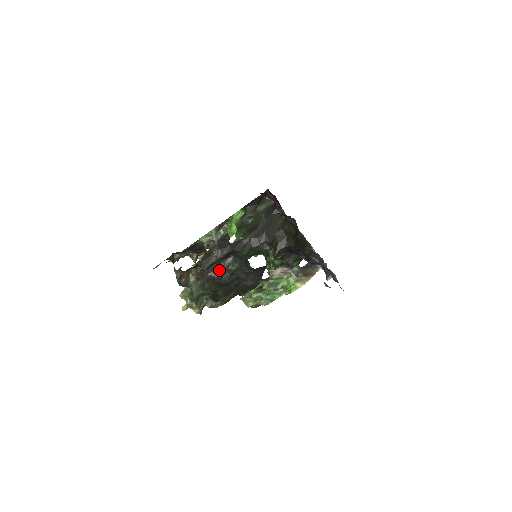
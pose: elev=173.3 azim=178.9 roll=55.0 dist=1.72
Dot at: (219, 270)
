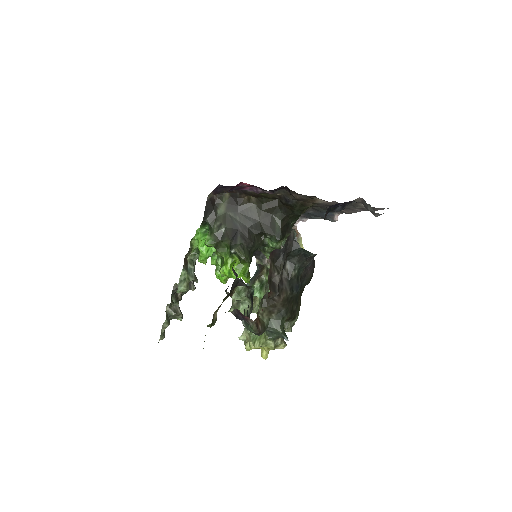
Dot at: (286, 285)
